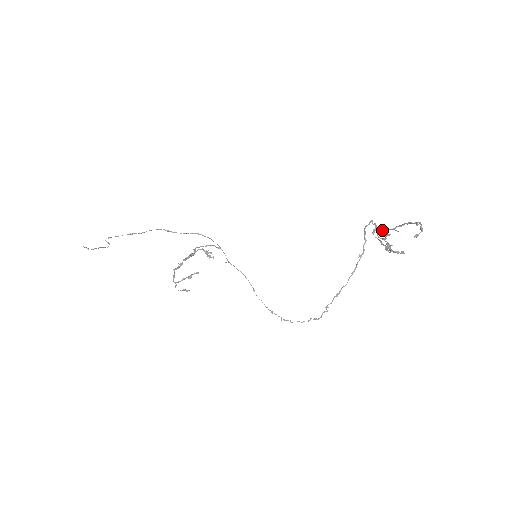
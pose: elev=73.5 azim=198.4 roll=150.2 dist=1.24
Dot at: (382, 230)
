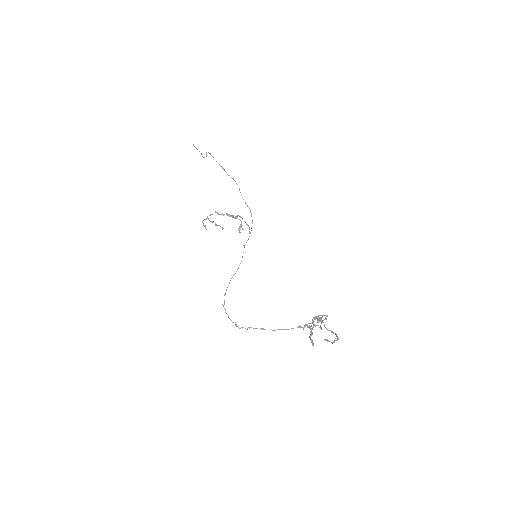
Dot at: (319, 318)
